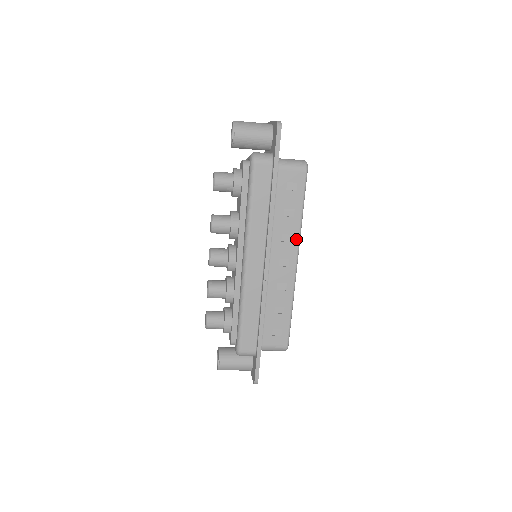
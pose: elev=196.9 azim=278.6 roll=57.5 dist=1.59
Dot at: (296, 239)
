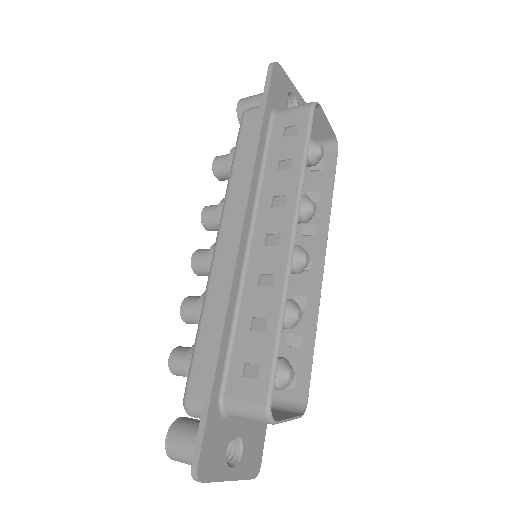
Dot at: (293, 200)
